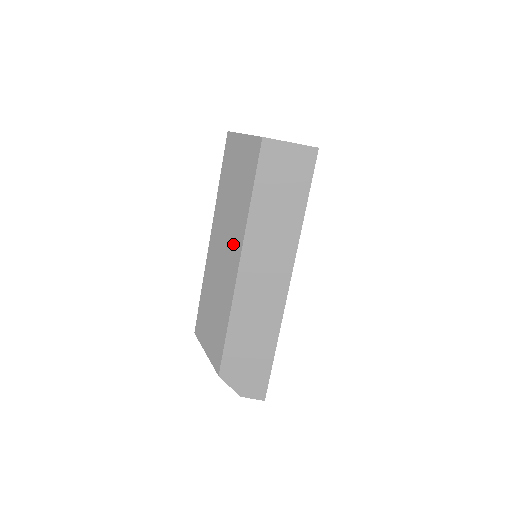
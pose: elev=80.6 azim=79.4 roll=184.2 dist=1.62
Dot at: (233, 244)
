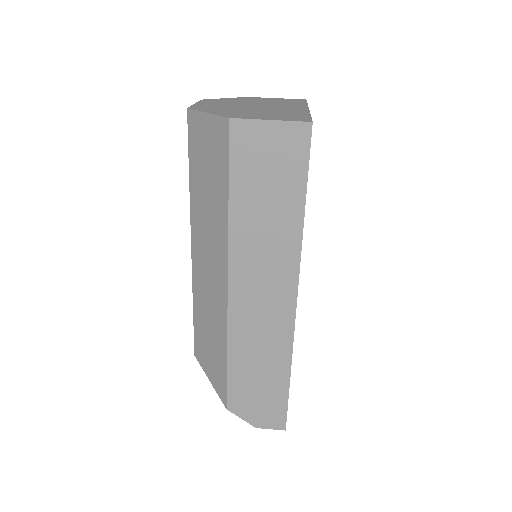
Dot at: (217, 260)
